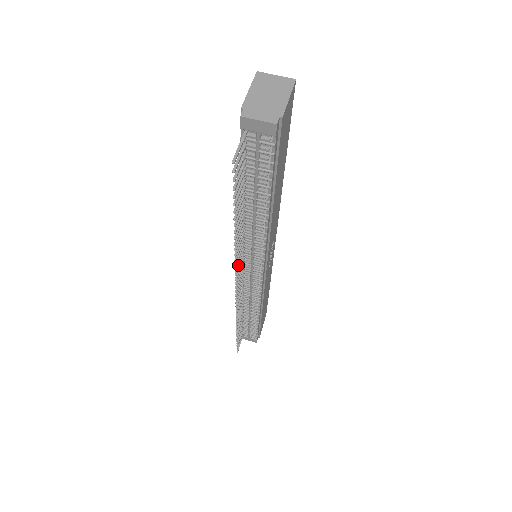
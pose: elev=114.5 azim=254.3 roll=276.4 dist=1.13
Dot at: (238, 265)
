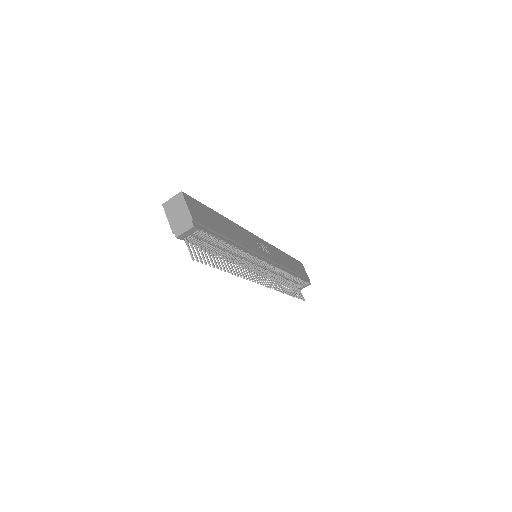
Dot at: (249, 275)
